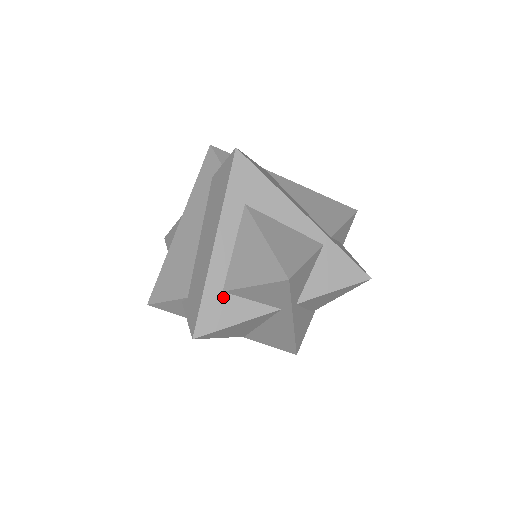
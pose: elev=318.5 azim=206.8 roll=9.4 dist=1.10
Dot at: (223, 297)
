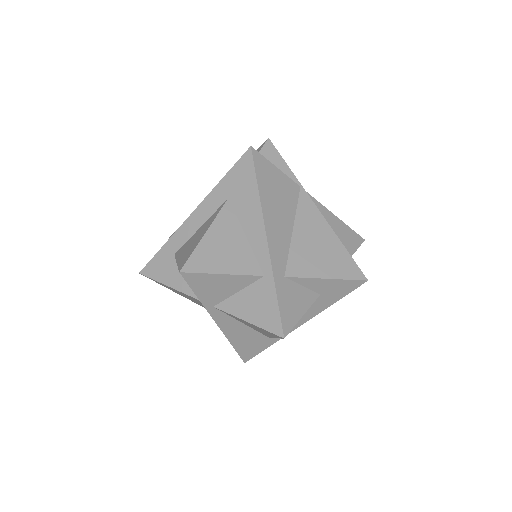
Dot at: (172, 259)
